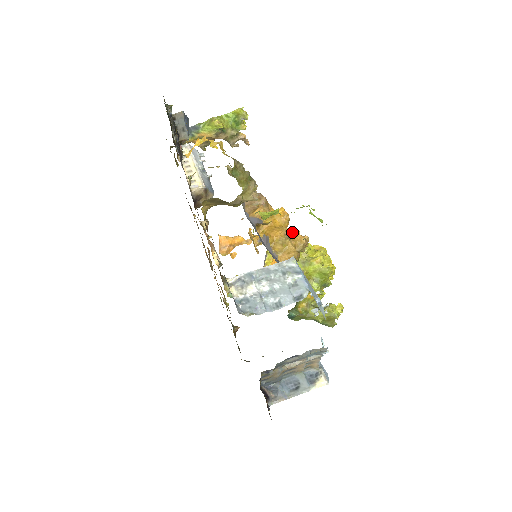
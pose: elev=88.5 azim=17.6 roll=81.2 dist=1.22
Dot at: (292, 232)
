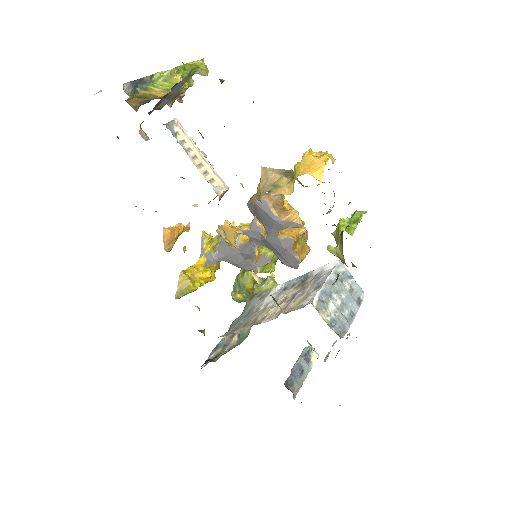
Dot at: occluded
